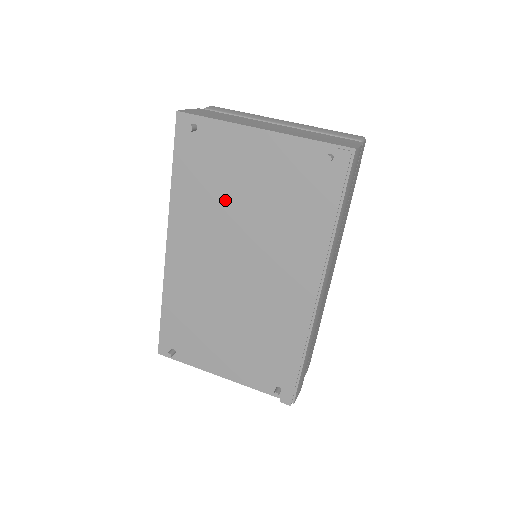
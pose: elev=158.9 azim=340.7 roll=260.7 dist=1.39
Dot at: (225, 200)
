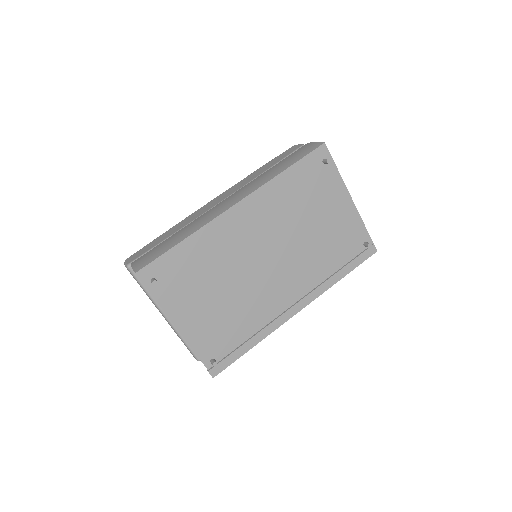
Dot at: (301, 214)
